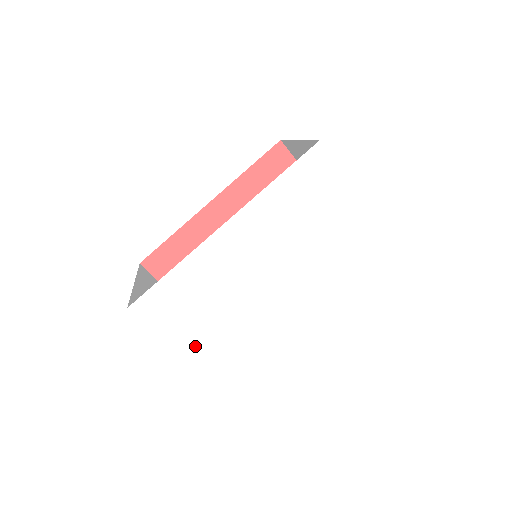
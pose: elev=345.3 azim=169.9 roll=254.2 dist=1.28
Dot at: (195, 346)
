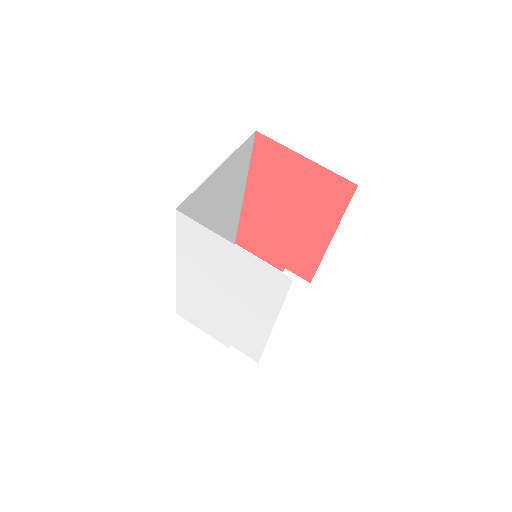
Dot at: (218, 335)
